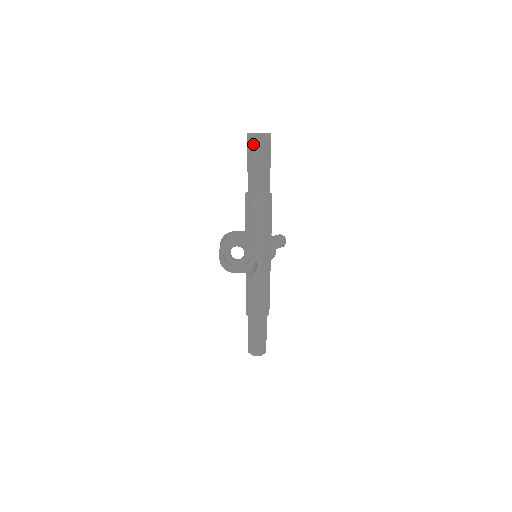
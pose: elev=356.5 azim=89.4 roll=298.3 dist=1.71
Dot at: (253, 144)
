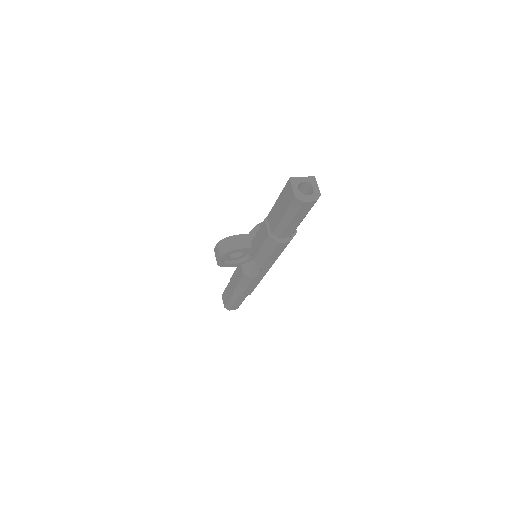
Dot at: (301, 205)
